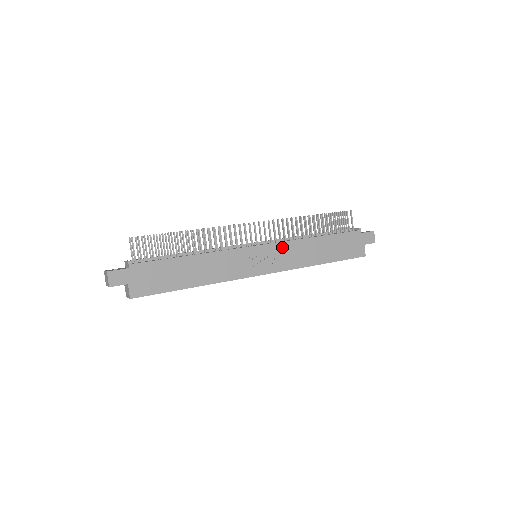
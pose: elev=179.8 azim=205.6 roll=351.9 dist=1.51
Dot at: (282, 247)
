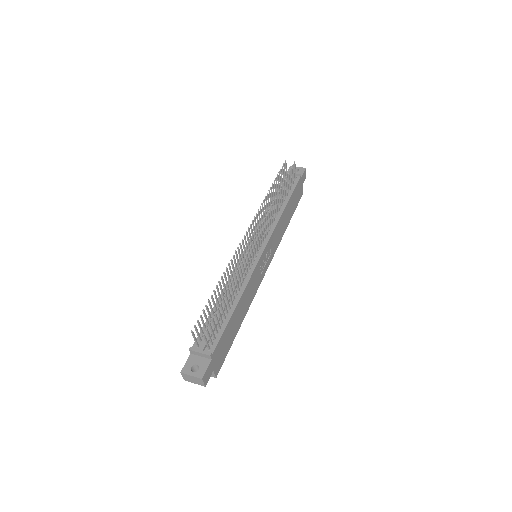
Dot at: (273, 237)
